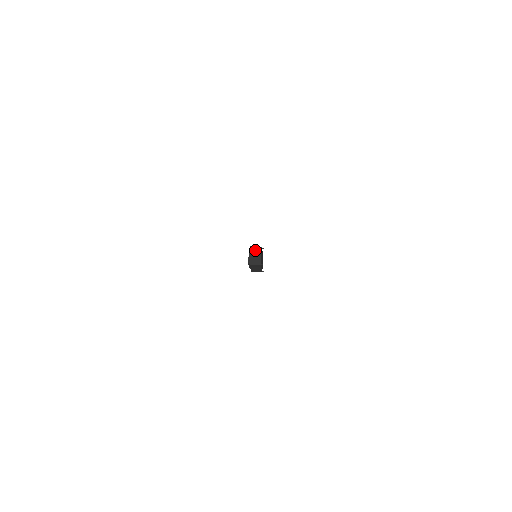
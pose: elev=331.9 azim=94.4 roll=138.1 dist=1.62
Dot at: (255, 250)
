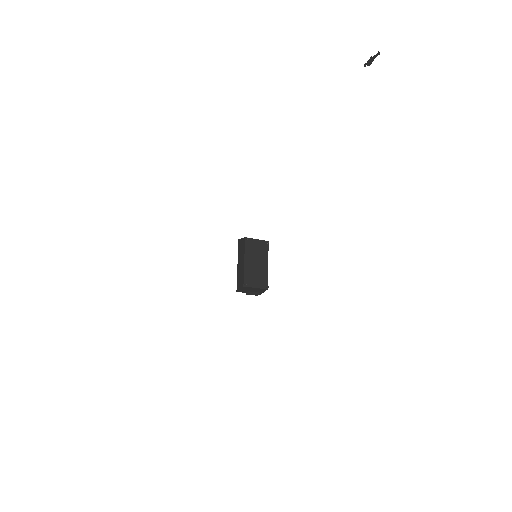
Dot at: occluded
